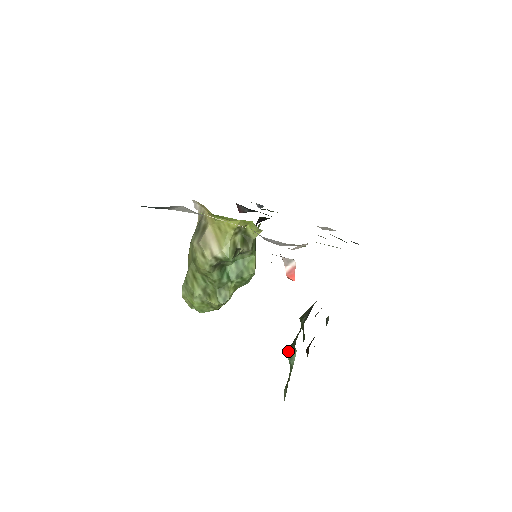
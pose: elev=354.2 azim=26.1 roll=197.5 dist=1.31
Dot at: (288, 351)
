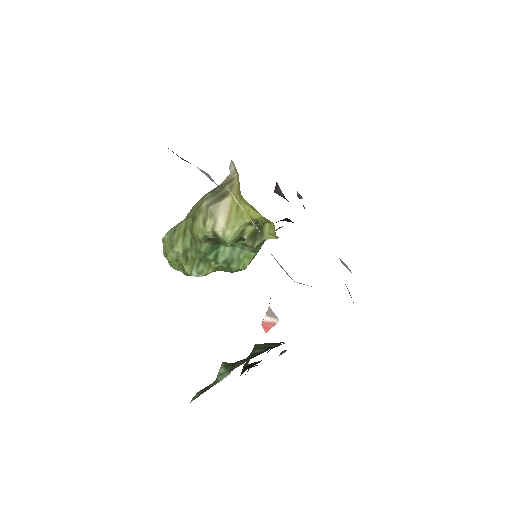
Dot at: (223, 366)
